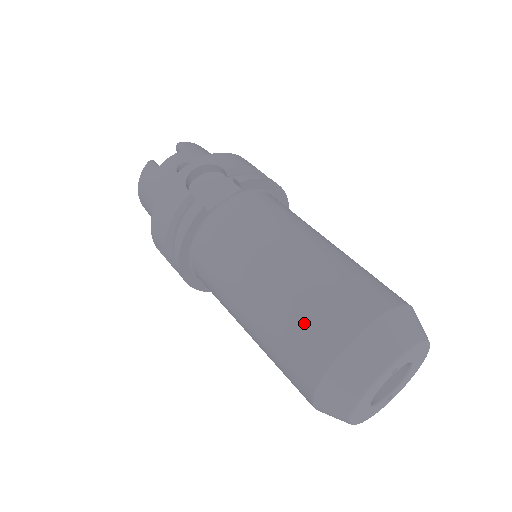
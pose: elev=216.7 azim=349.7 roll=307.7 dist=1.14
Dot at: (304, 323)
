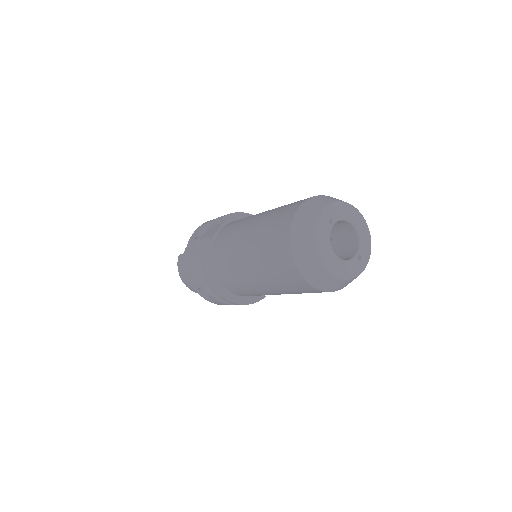
Dot at: (270, 235)
